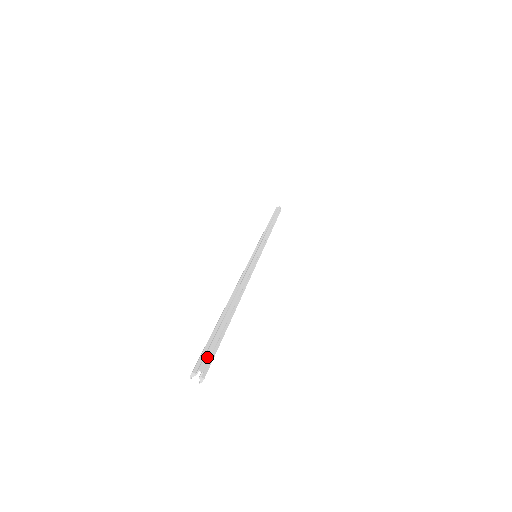
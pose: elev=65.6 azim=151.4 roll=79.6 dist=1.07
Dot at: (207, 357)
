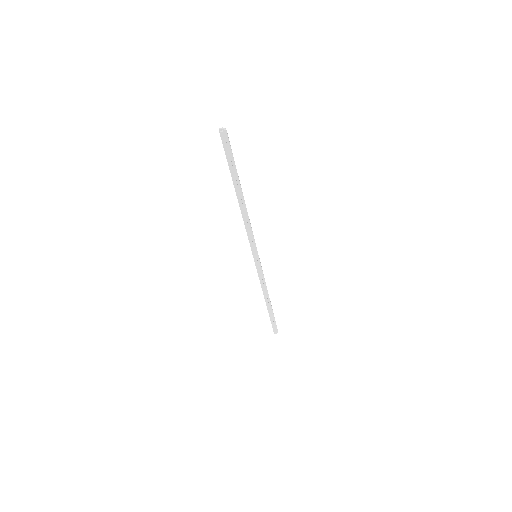
Dot at: occluded
